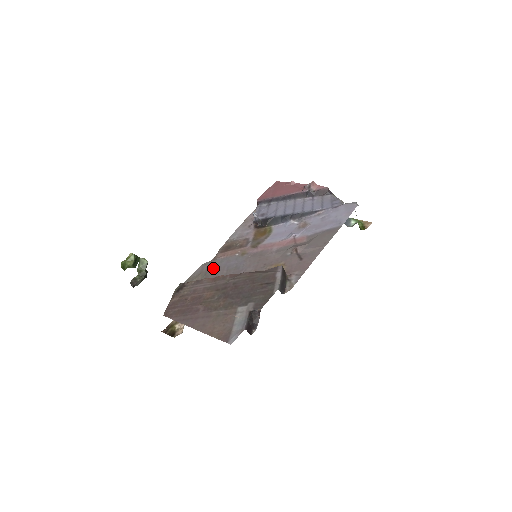
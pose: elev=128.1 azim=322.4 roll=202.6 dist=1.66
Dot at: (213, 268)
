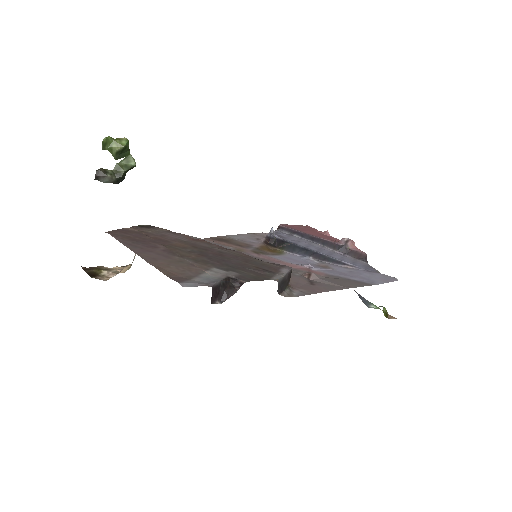
Dot at: occluded
